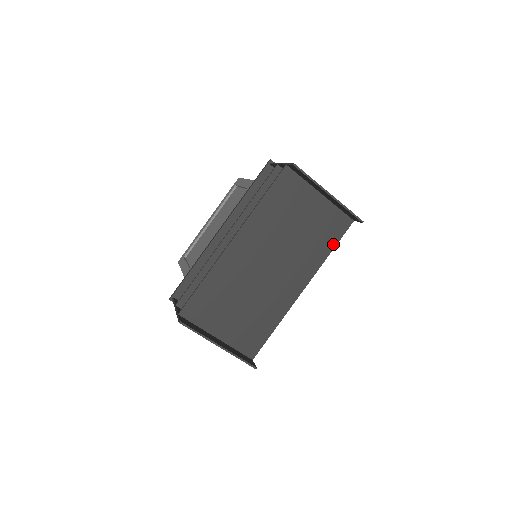
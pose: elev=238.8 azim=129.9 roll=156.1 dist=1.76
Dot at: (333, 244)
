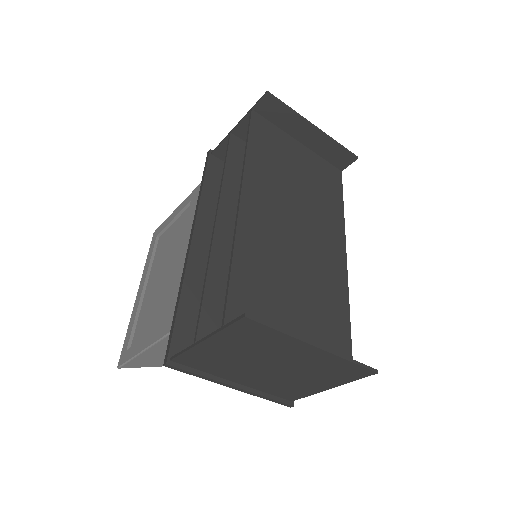
Dot at: (340, 197)
